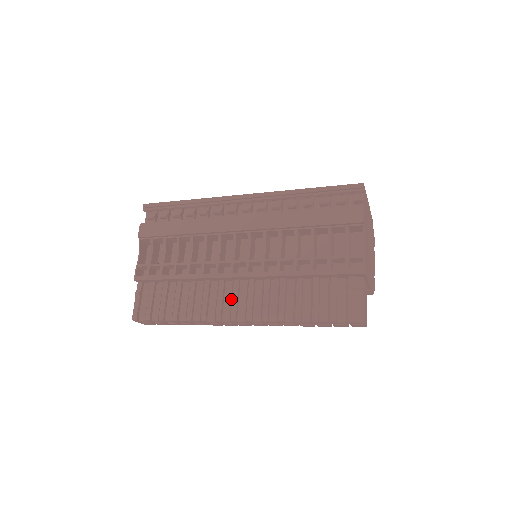
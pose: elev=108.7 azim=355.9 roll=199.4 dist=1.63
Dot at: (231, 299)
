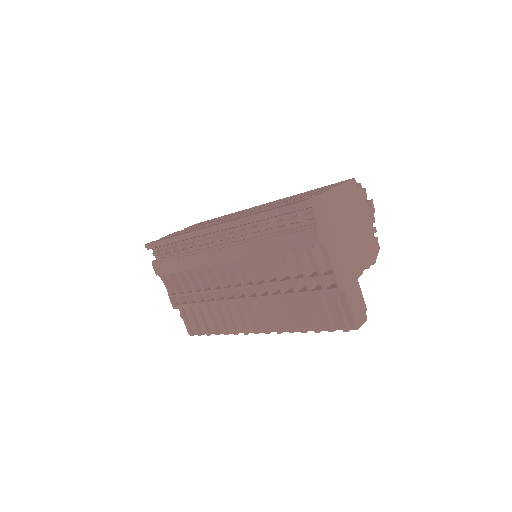
Dot at: occluded
